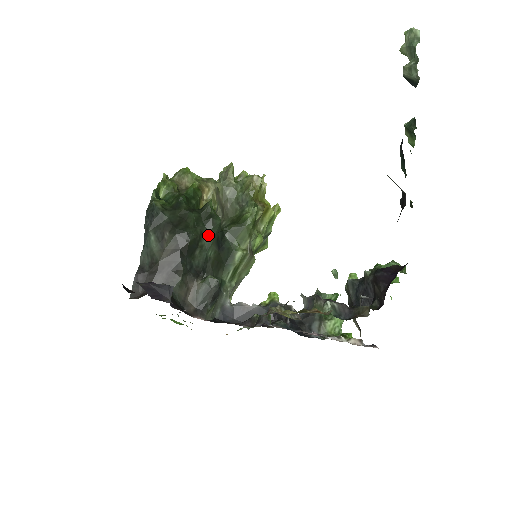
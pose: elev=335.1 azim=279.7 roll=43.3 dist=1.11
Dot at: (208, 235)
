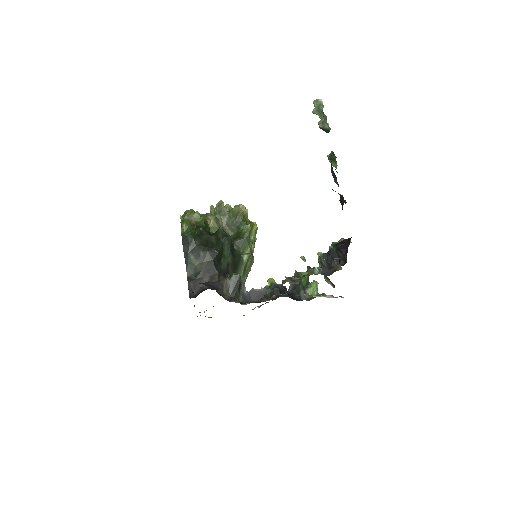
Dot at: (226, 248)
